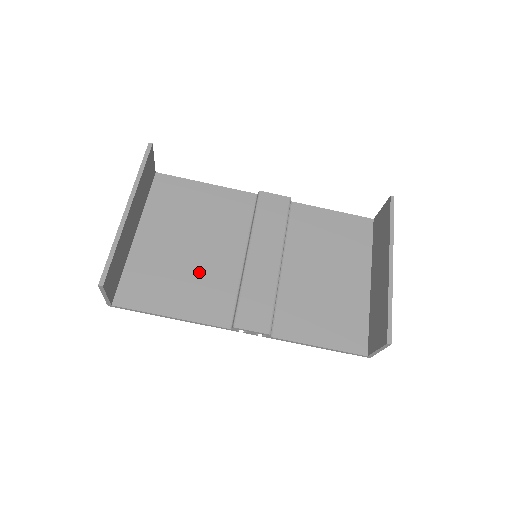
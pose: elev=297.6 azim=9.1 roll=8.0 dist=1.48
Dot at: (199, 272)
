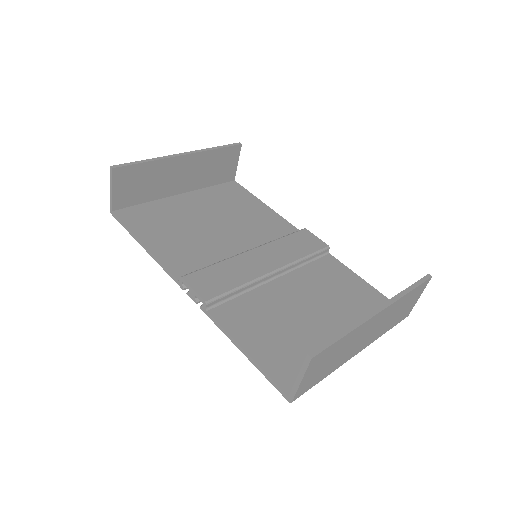
Dot at: (198, 237)
